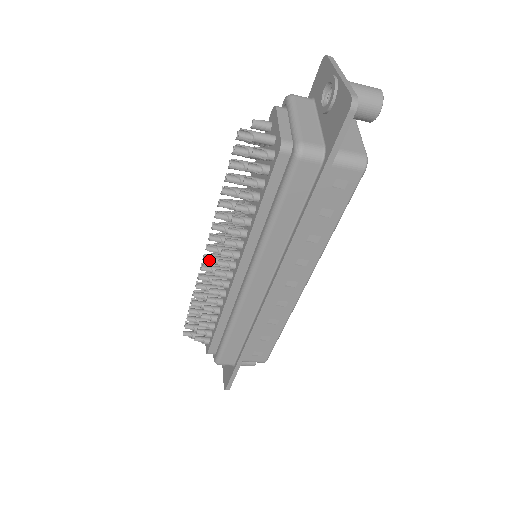
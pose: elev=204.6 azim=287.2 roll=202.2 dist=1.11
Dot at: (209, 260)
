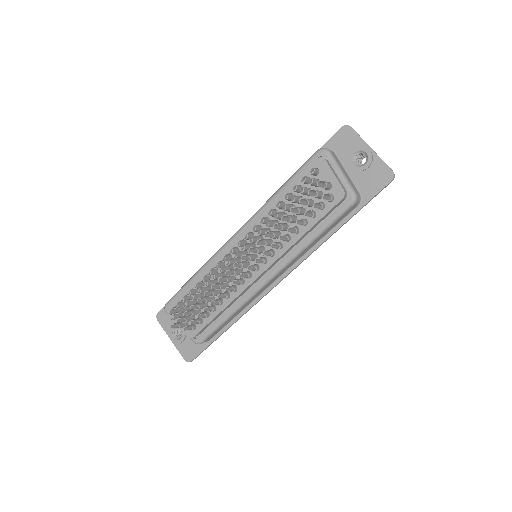
Dot at: (236, 266)
